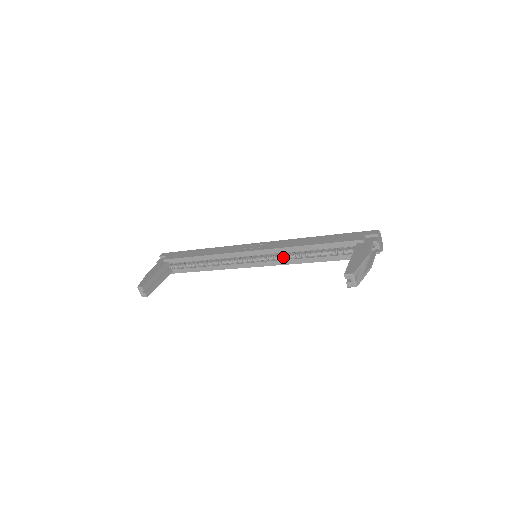
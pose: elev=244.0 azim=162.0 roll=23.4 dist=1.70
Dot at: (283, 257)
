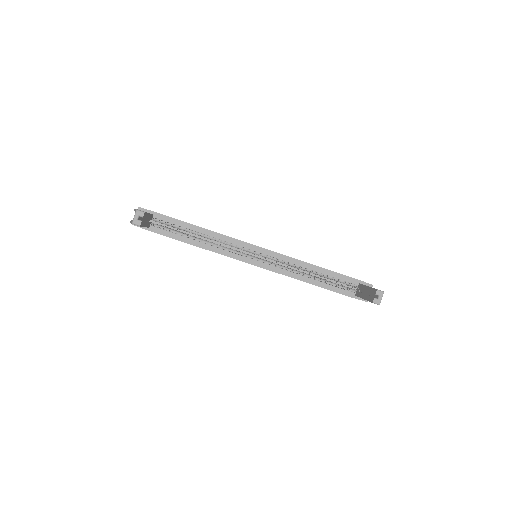
Dot at: occluded
